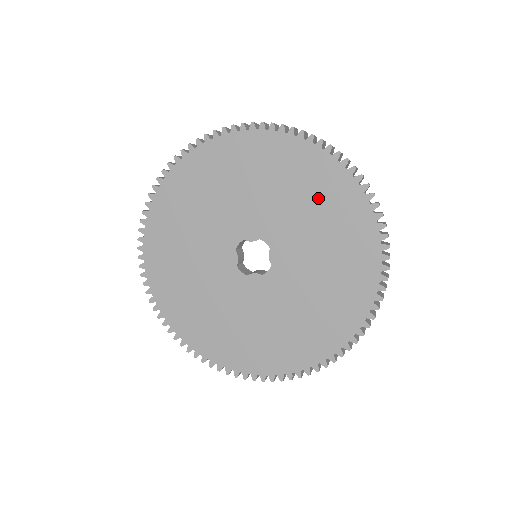
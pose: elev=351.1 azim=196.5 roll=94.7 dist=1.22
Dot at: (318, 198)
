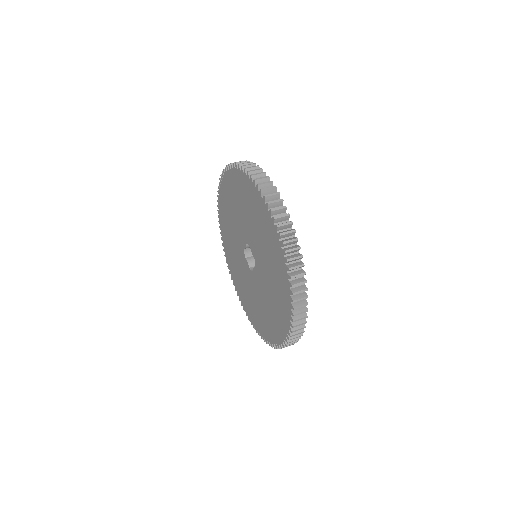
Dot at: (277, 289)
